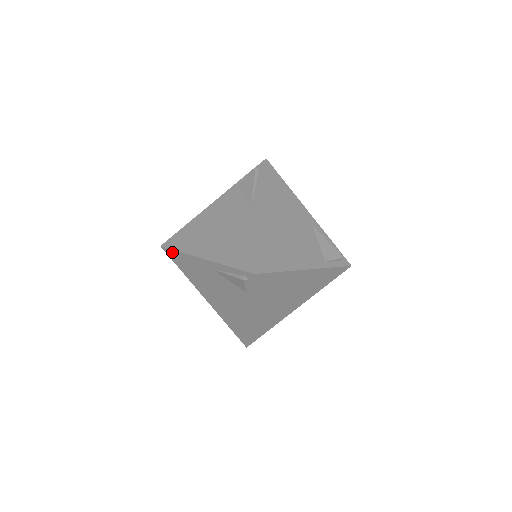
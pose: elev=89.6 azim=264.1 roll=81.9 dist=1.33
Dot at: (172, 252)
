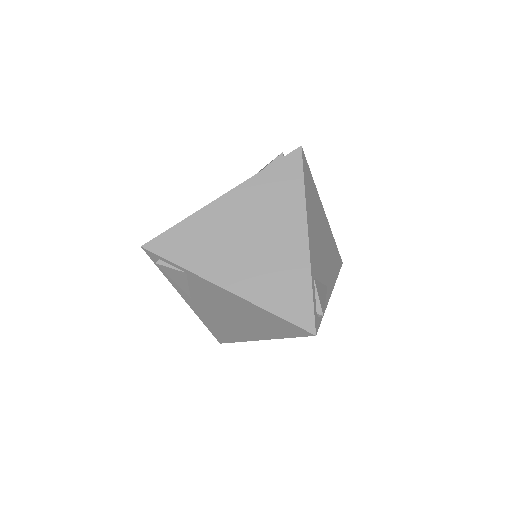
Dot at: occluded
